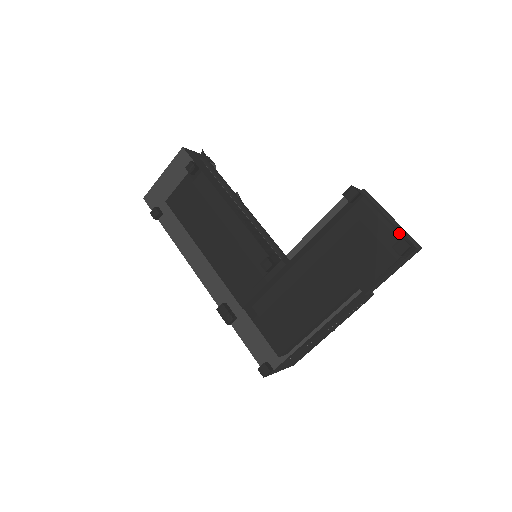
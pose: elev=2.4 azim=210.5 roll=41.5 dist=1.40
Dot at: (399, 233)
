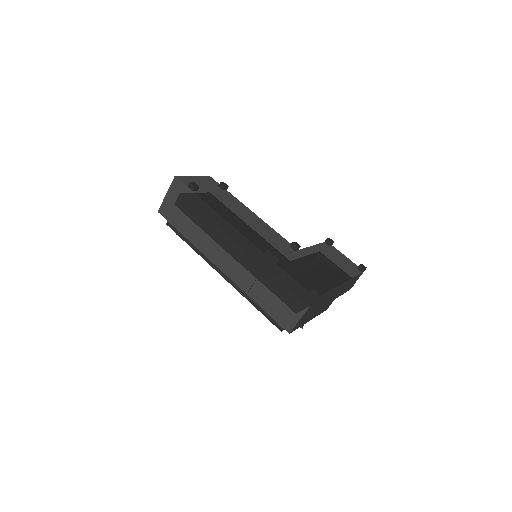
Dot at: (355, 265)
